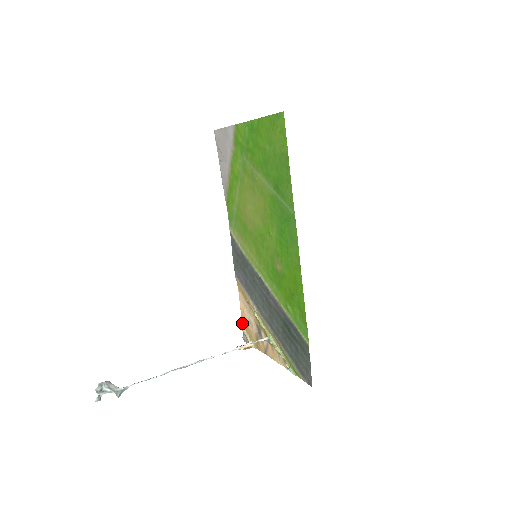
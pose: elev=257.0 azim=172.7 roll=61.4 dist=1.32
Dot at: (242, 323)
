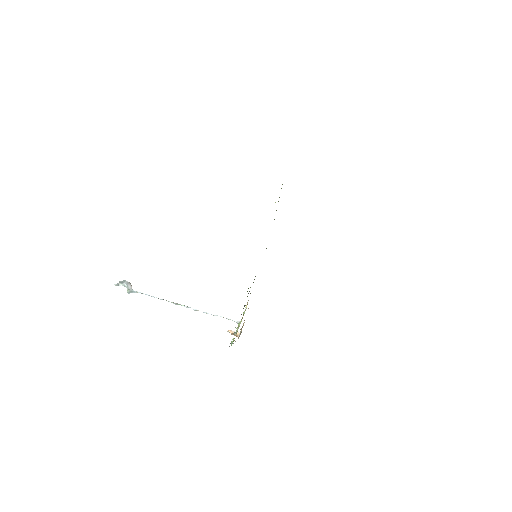
Dot at: occluded
